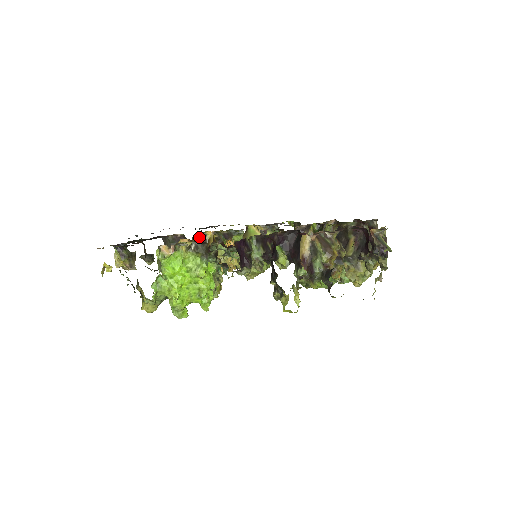
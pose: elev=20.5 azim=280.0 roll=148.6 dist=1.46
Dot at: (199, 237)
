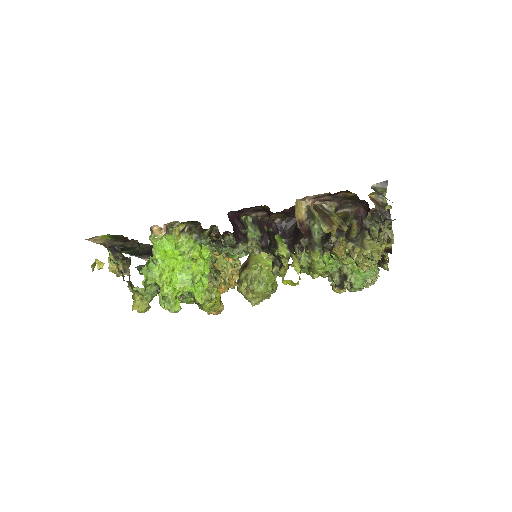
Dot at: occluded
